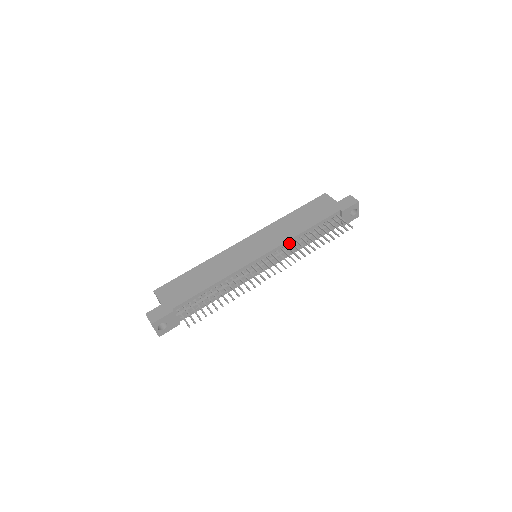
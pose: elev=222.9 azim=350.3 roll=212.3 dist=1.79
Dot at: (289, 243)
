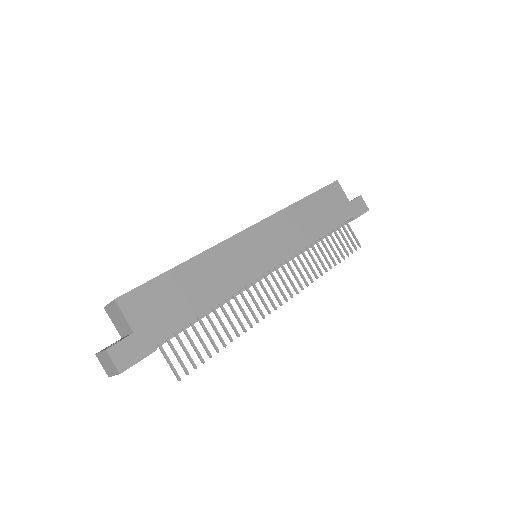
Dot at: occluded
